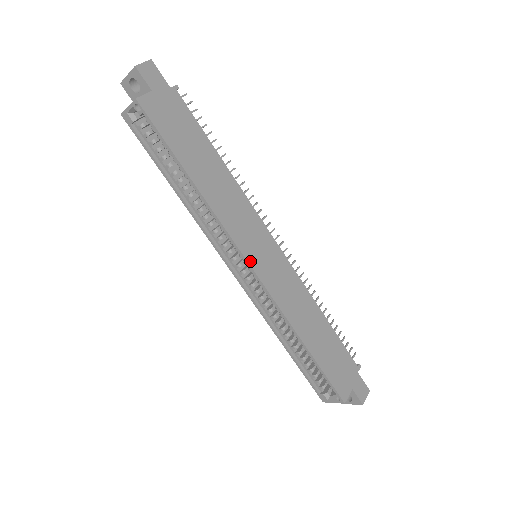
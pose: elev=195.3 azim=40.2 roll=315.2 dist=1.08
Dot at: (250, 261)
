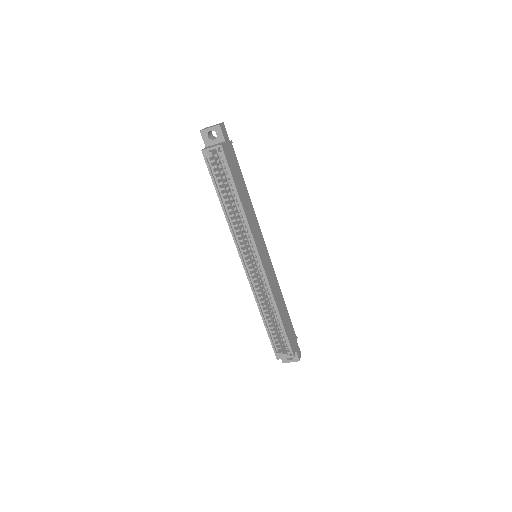
Dot at: (260, 257)
